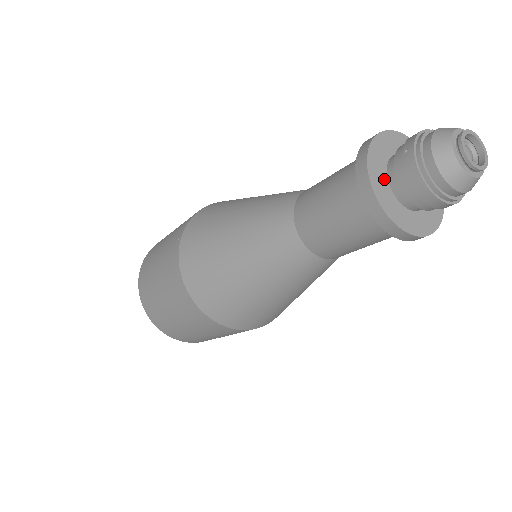
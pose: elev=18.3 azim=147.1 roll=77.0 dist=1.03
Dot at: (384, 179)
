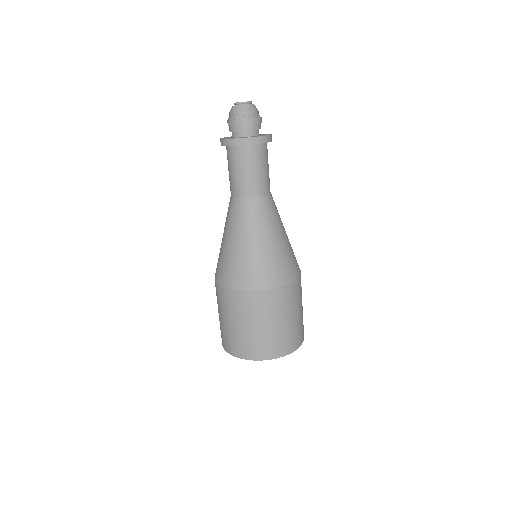
Dot at: occluded
